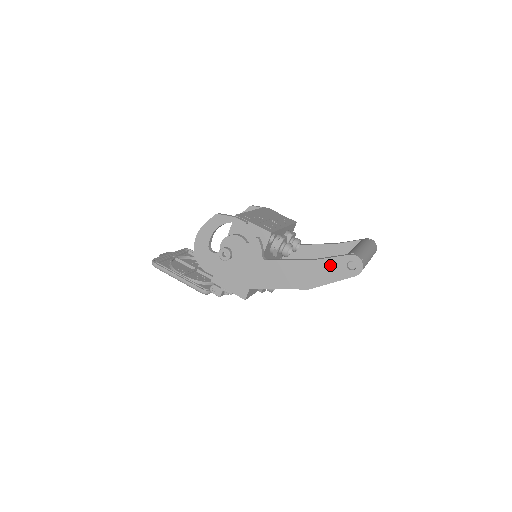
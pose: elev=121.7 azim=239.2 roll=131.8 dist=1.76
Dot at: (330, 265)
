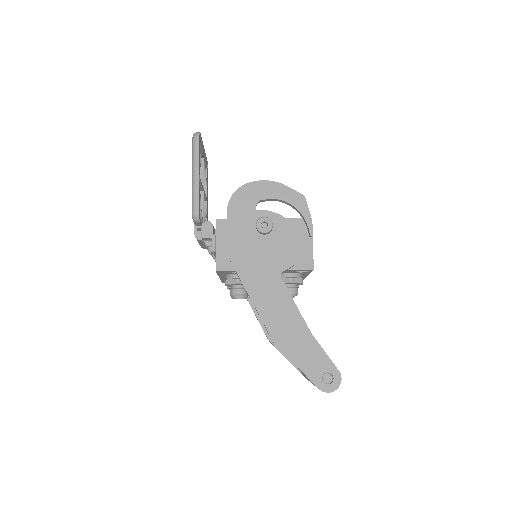
Dot at: (316, 354)
